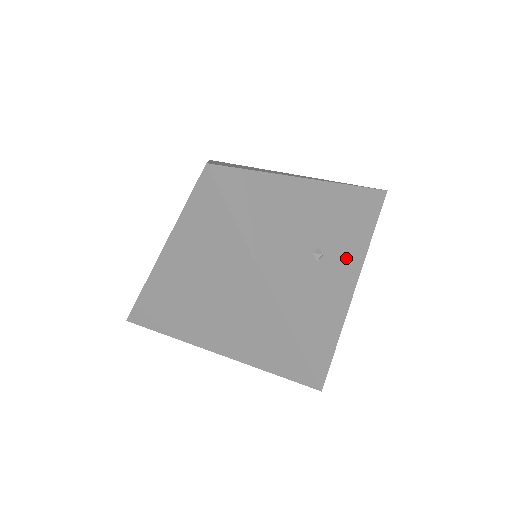
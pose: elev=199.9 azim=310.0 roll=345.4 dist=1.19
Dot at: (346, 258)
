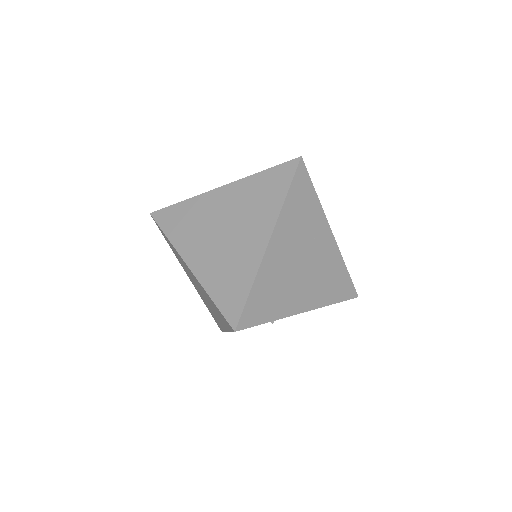
Dot at: occluded
